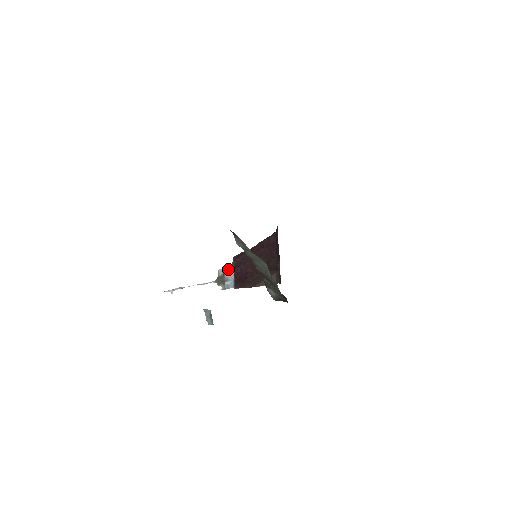
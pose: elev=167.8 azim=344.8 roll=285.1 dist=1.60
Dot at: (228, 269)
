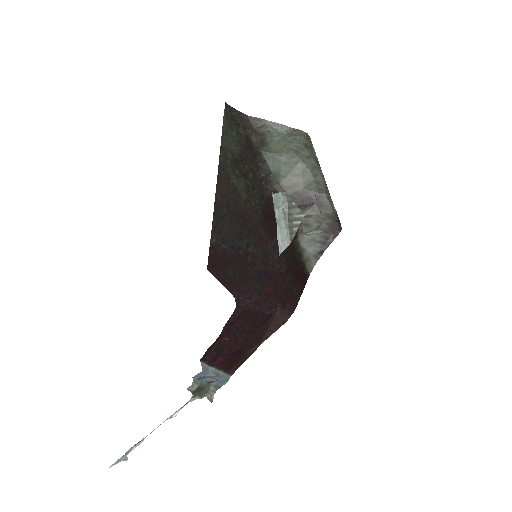
Dot at: (201, 376)
